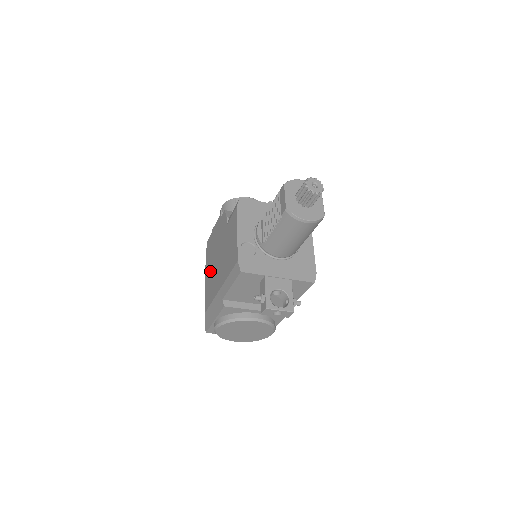
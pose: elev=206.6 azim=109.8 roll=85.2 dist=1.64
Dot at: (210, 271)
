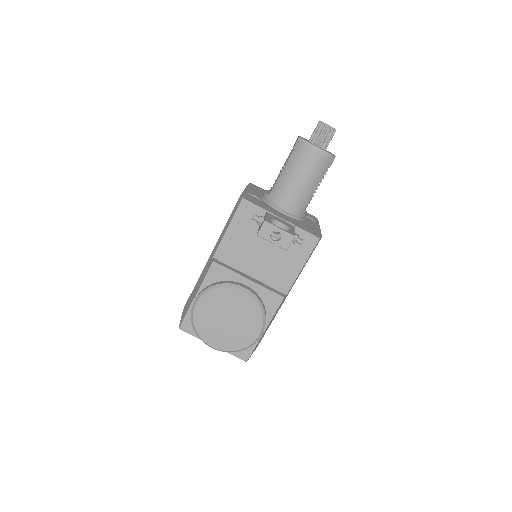
Dot at: occluded
